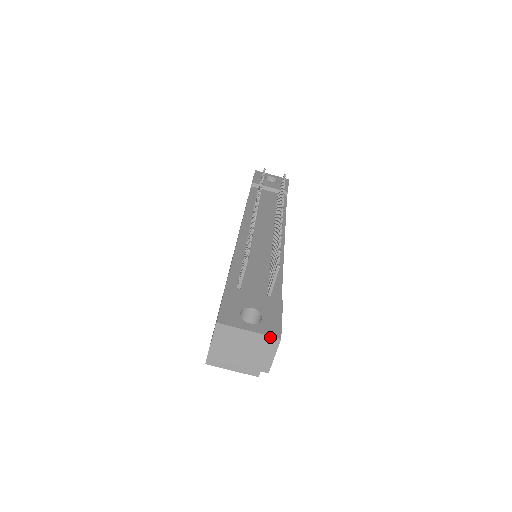
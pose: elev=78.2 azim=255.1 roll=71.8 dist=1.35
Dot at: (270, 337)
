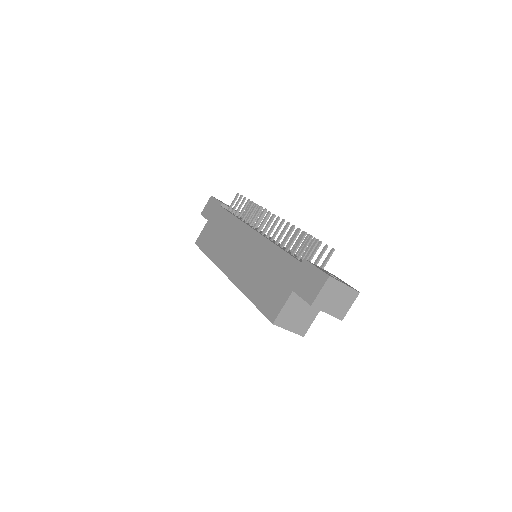
Dot at: (355, 290)
